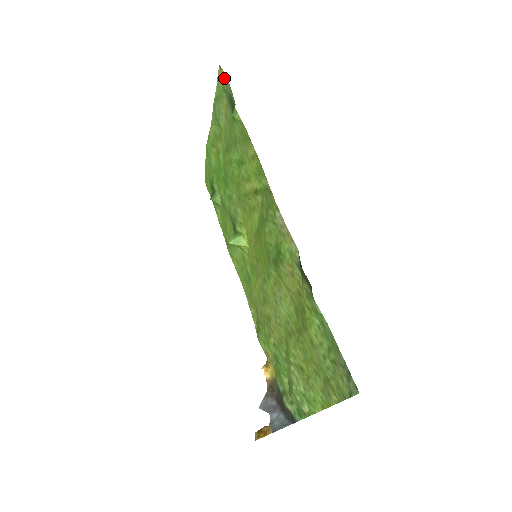
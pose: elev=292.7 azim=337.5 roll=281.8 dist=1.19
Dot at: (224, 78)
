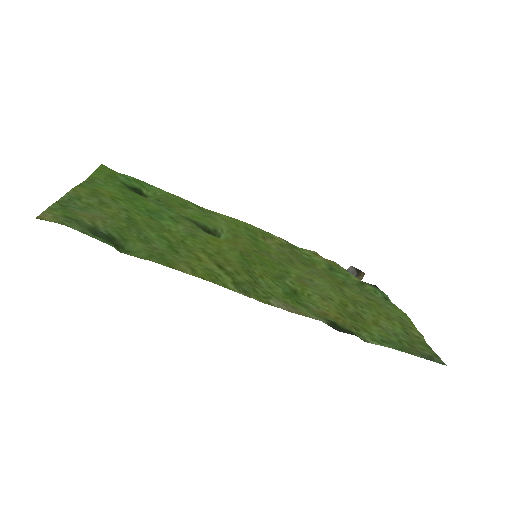
Dot at: (58, 221)
